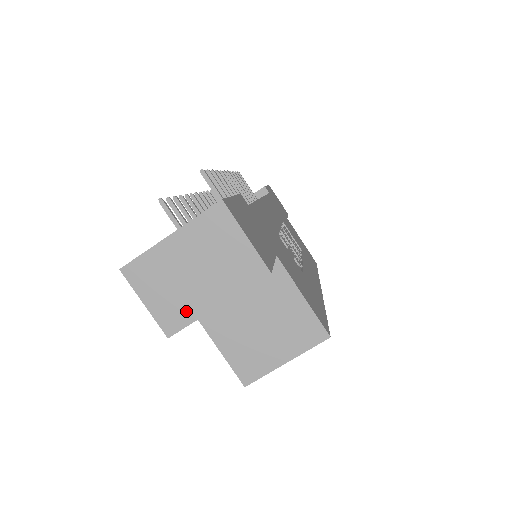
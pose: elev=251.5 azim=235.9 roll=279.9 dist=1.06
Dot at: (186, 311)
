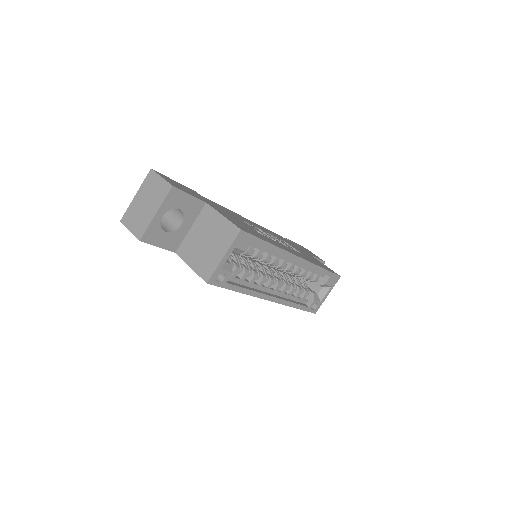
Dot at: (145, 224)
